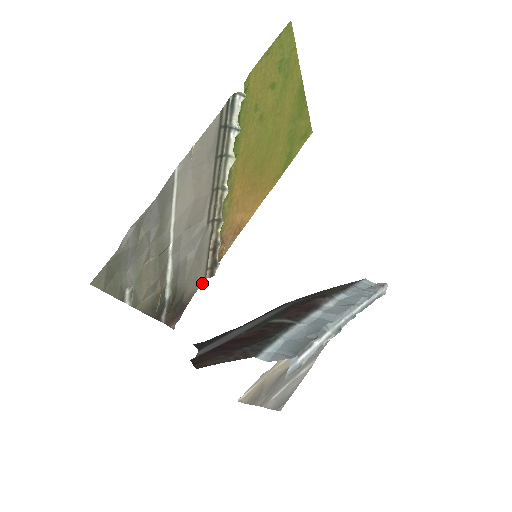
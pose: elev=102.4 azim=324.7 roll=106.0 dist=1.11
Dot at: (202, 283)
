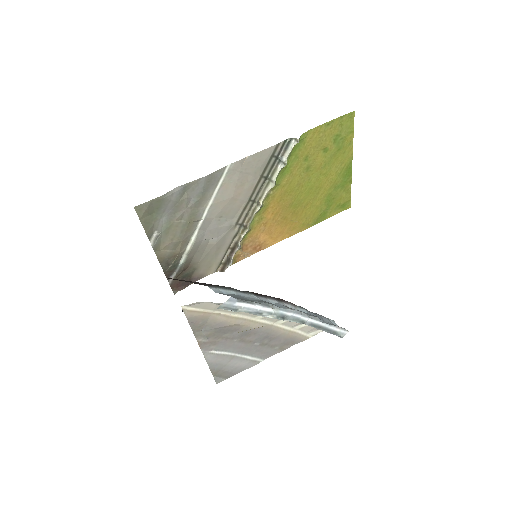
Dot at: occluded
